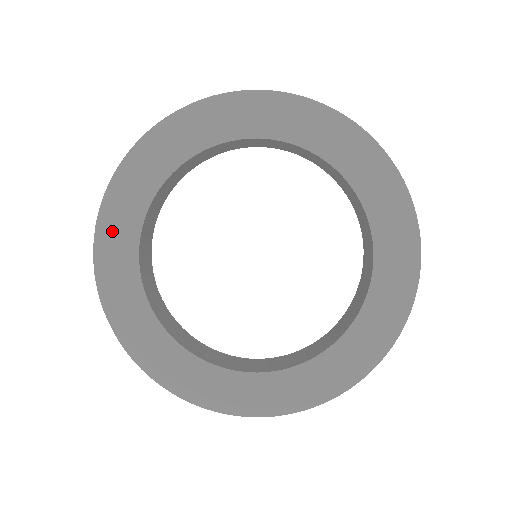
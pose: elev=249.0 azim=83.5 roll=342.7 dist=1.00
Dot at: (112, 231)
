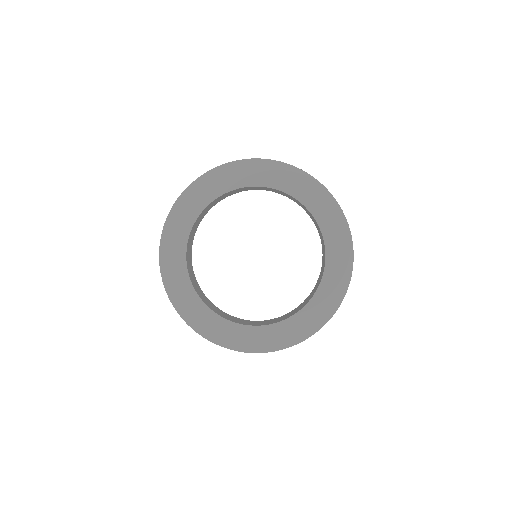
Dot at: (209, 183)
